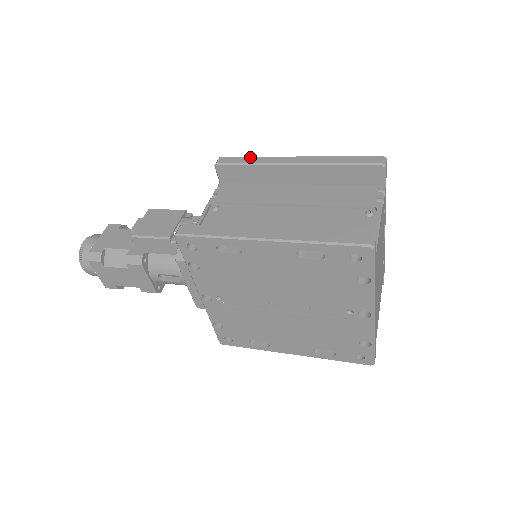
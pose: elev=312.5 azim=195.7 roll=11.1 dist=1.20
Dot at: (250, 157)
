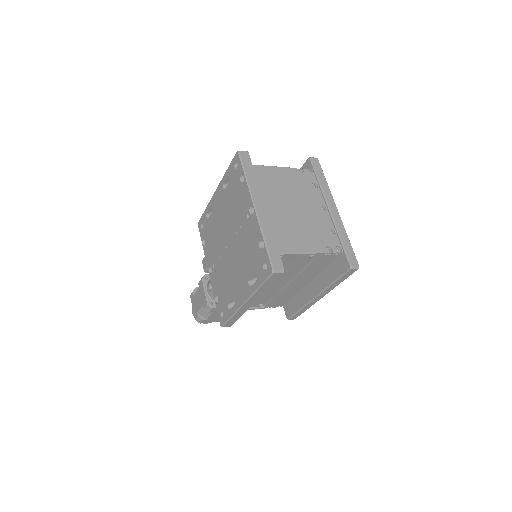
Dot at: occluded
